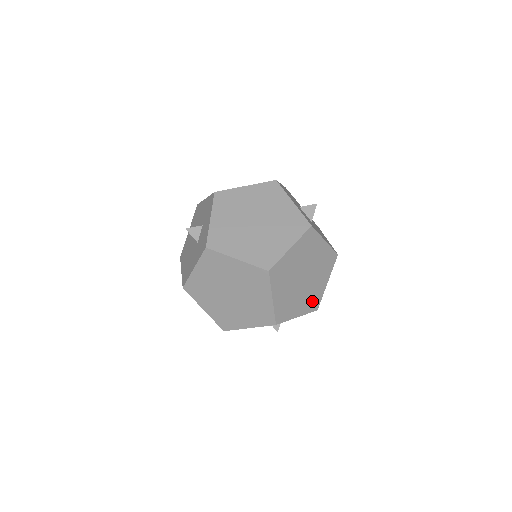
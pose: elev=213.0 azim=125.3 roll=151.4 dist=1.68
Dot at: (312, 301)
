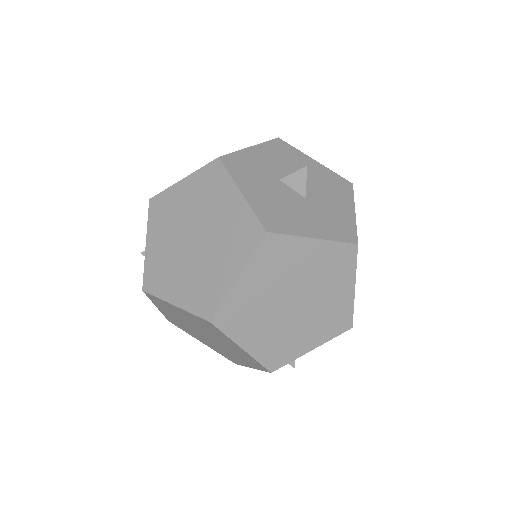
Dot at: (333, 322)
